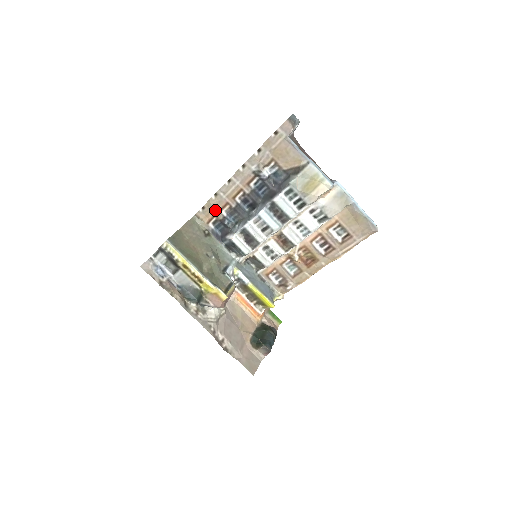
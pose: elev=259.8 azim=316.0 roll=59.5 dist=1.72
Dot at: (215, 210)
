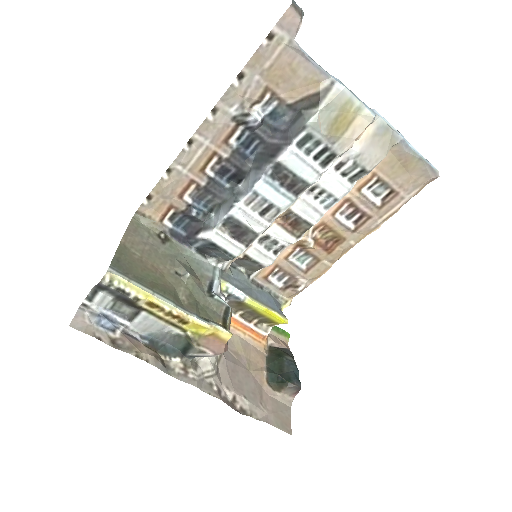
Dot at: (171, 197)
